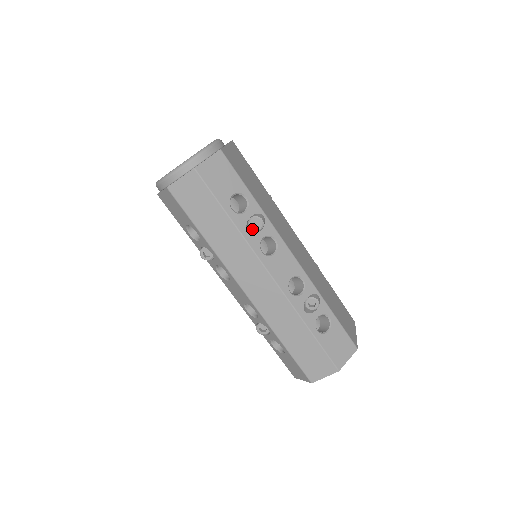
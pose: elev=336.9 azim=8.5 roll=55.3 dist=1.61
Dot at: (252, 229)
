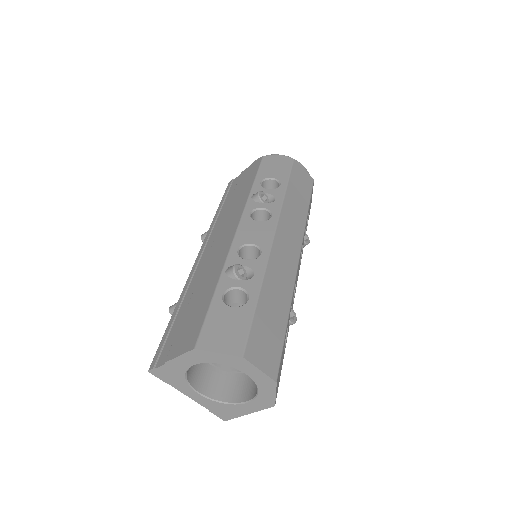
Dot at: occluded
